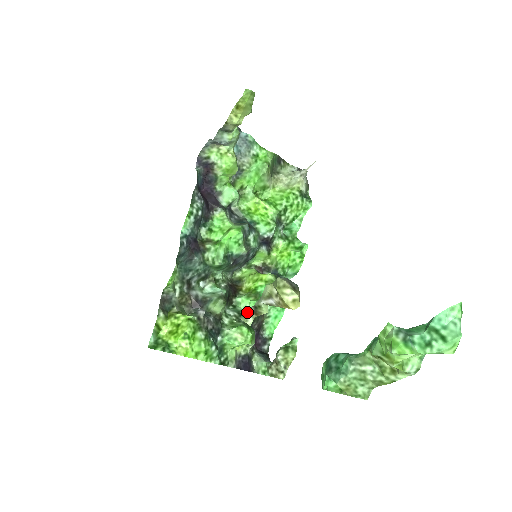
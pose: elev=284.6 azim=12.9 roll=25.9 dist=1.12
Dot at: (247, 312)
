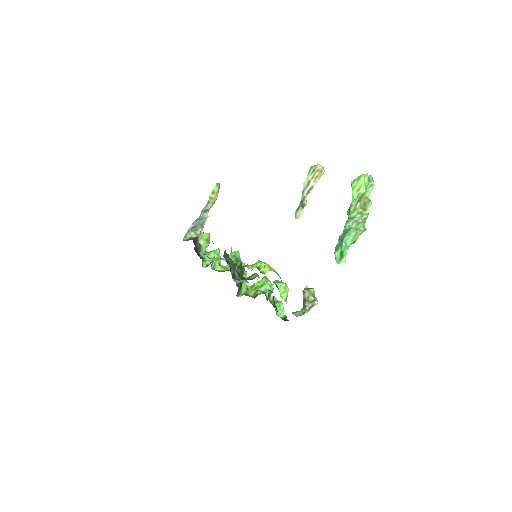
Dot at: (299, 206)
